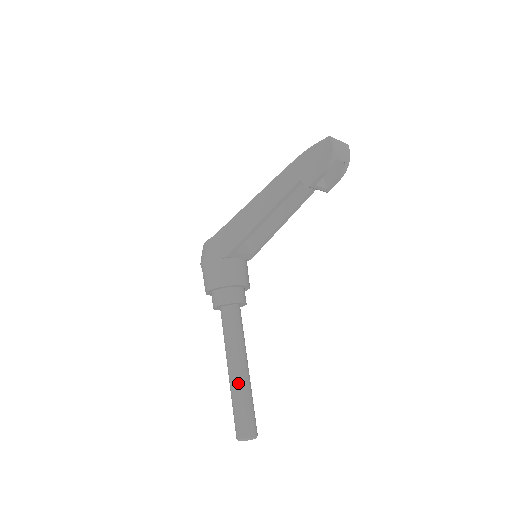
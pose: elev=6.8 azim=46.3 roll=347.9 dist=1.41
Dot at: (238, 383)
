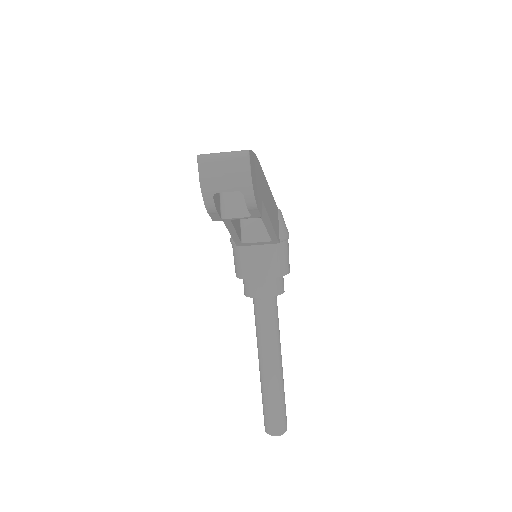
Dot at: (262, 380)
